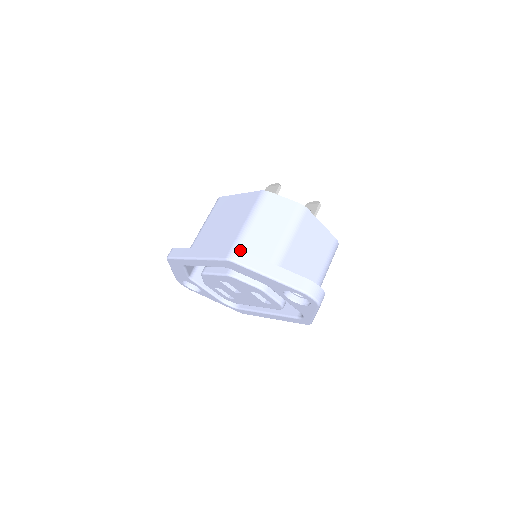
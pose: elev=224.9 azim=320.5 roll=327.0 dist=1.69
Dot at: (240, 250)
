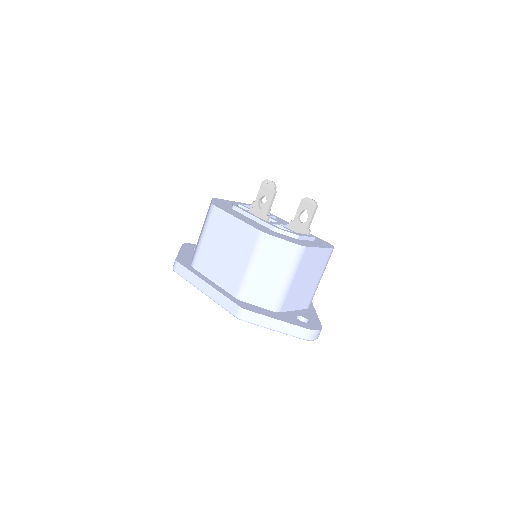
Dot at: (248, 311)
